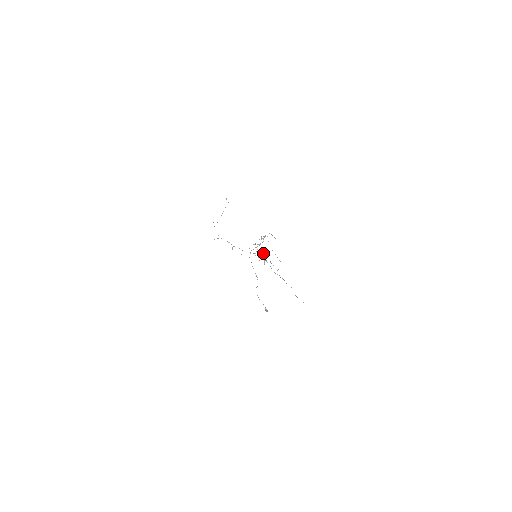
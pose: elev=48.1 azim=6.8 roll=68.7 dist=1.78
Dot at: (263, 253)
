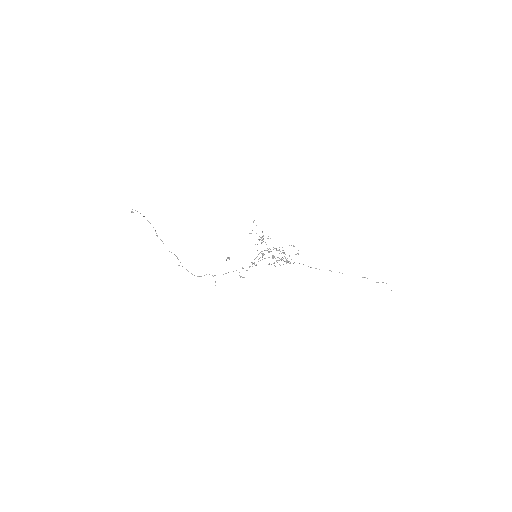
Dot at: occluded
